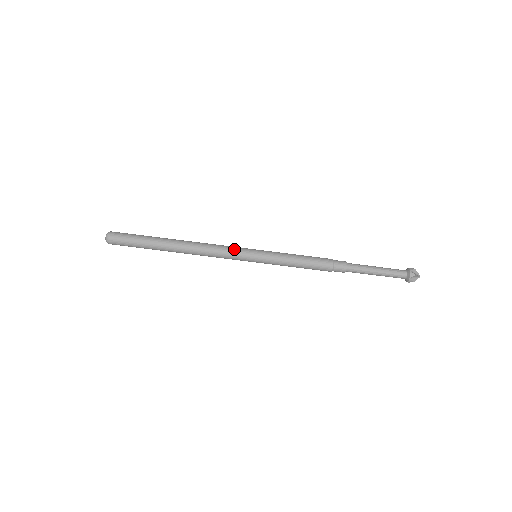
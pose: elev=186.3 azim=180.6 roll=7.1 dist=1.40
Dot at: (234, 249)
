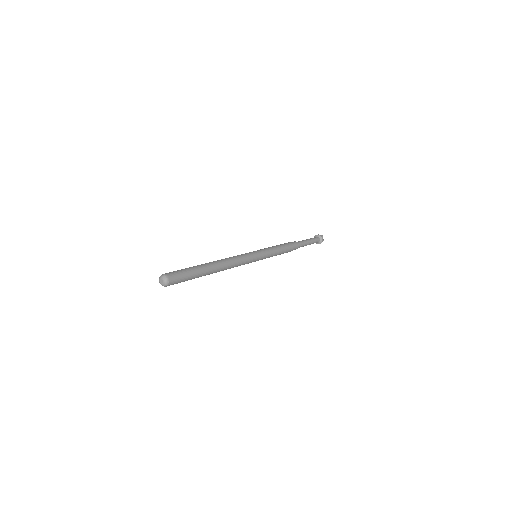
Dot at: (249, 258)
